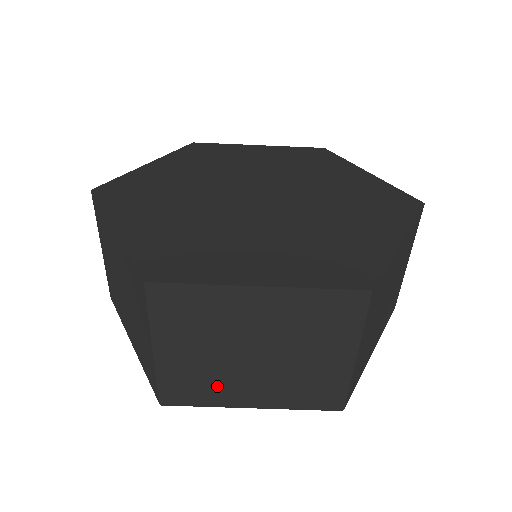
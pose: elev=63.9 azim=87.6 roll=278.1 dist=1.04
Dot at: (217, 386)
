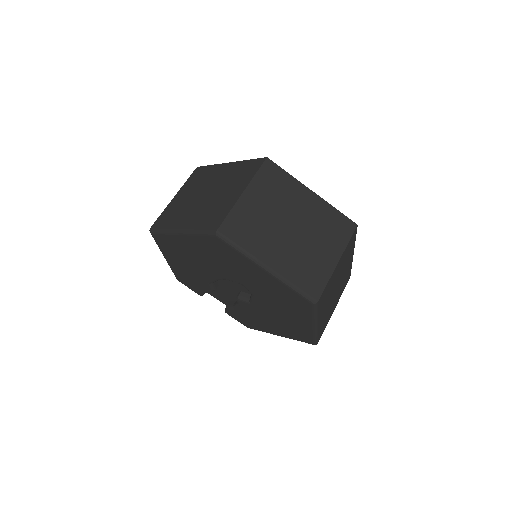
Dot at: (259, 238)
